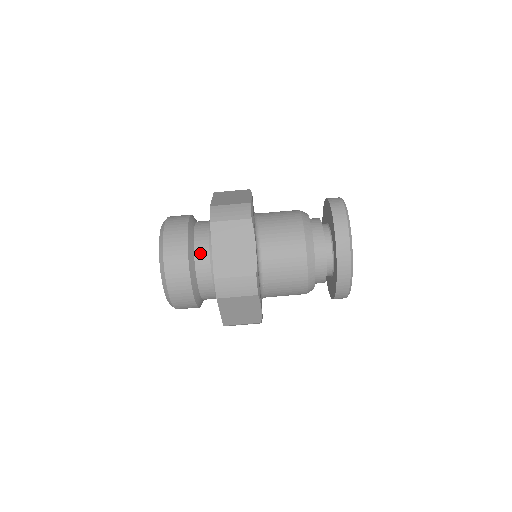
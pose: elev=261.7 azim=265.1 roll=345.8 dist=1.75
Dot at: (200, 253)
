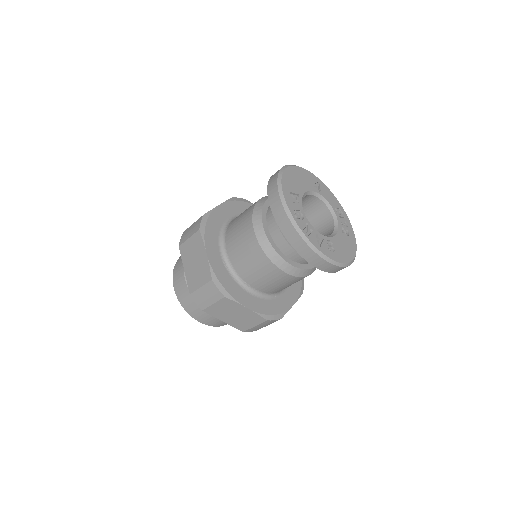
Dot at: occluded
